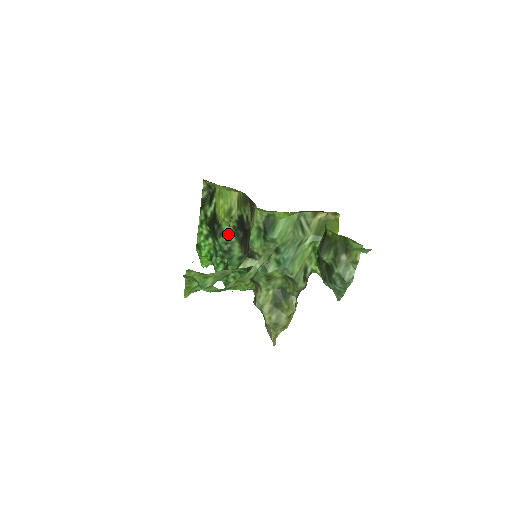
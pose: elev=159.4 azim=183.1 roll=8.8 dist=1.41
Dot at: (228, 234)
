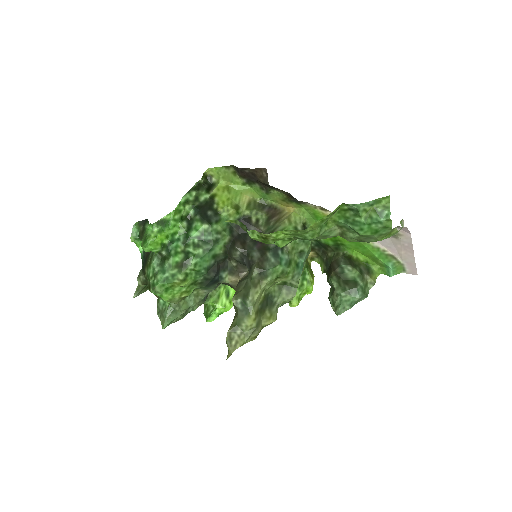
Dot at: (224, 225)
